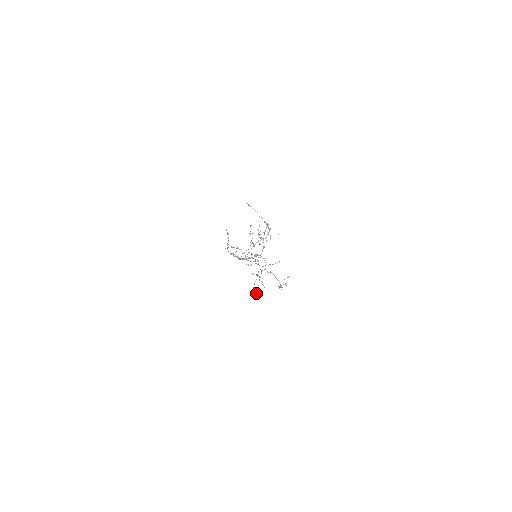
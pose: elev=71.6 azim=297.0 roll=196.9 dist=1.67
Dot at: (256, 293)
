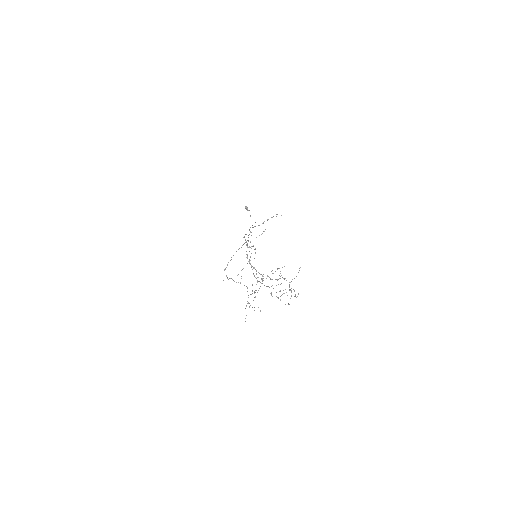
Dot at: occluded
